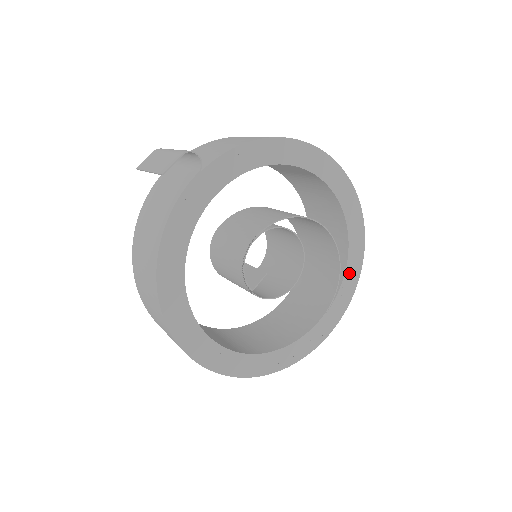
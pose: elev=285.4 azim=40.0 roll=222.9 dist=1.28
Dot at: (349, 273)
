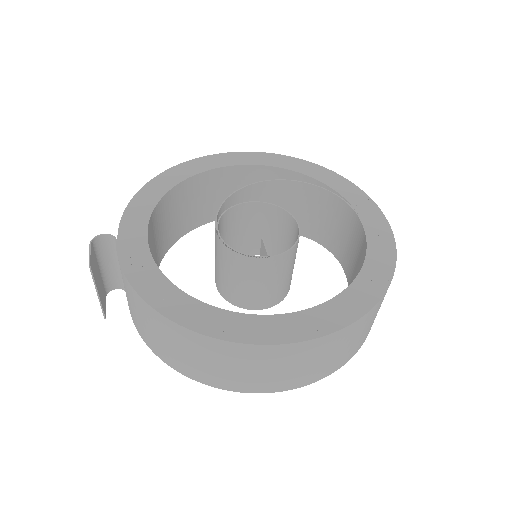
Dot at: (328, 181)
